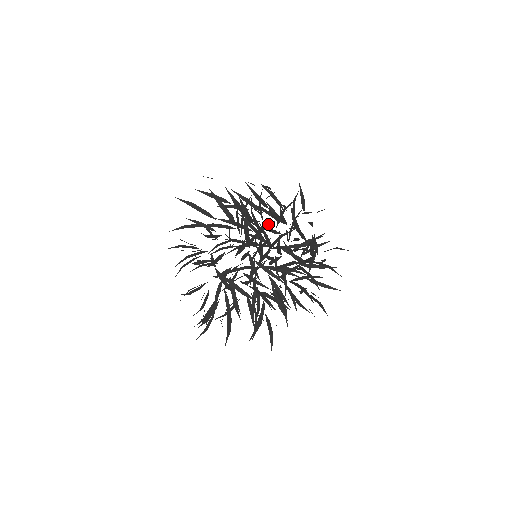
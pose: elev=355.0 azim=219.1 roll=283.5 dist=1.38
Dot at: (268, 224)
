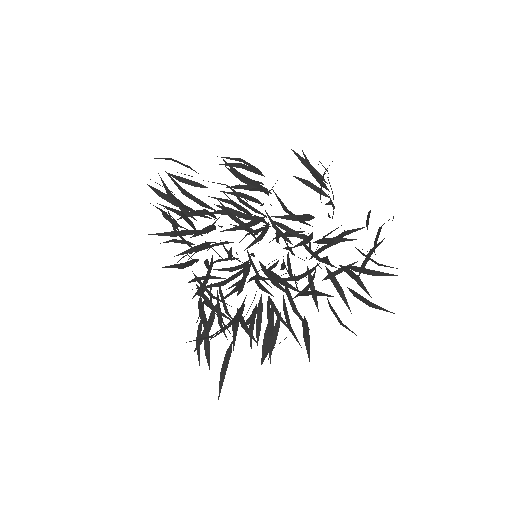
Dot at: occluded
